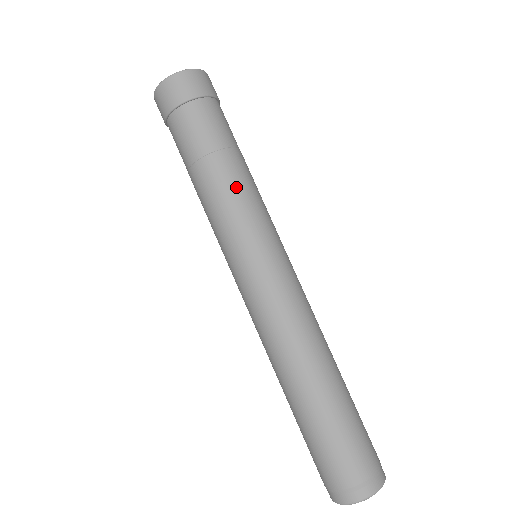
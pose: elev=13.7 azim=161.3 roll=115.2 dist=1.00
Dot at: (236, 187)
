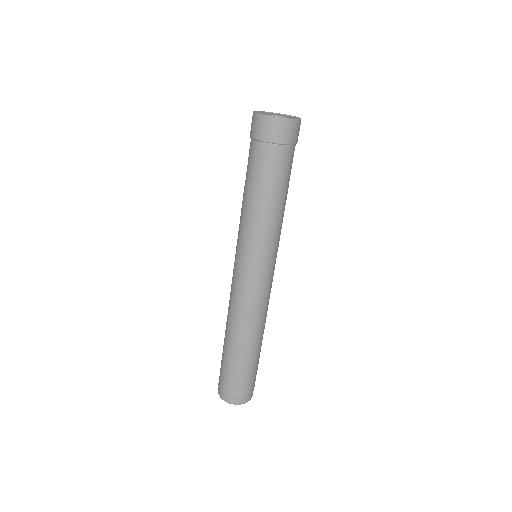
Dot at: (280, 218)
